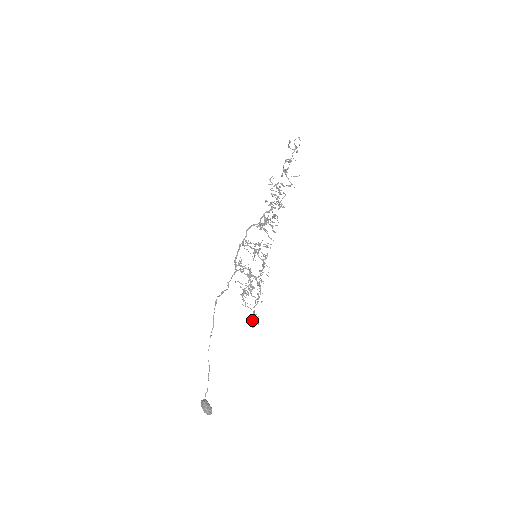
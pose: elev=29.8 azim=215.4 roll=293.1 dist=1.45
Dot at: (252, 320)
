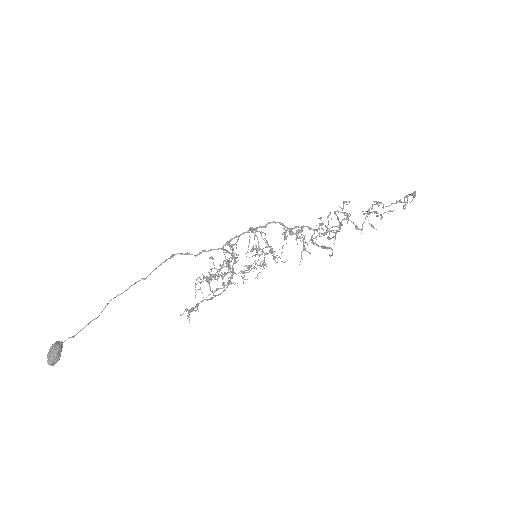
Dot at: (188, 310)
